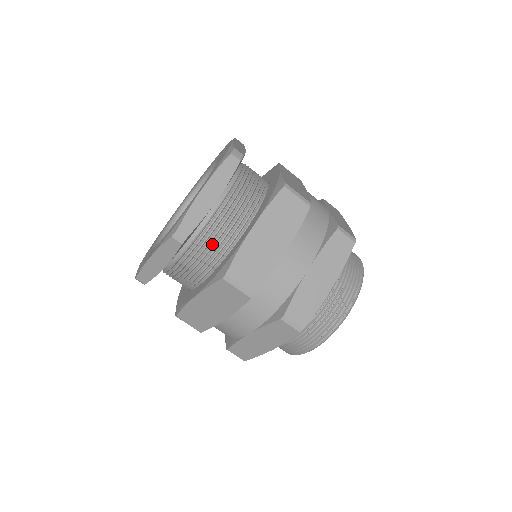
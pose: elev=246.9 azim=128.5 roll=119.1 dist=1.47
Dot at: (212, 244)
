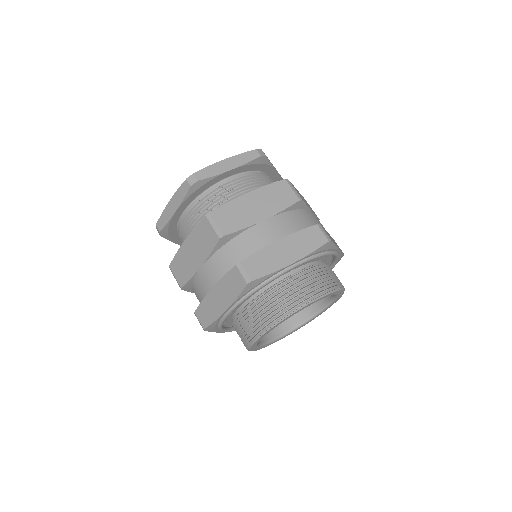
Dot at: (266, 183)
